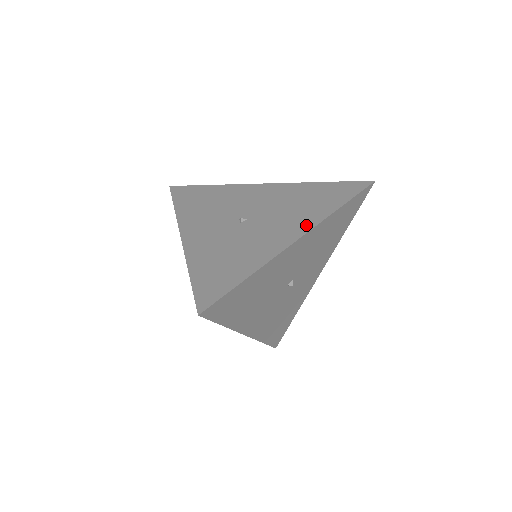
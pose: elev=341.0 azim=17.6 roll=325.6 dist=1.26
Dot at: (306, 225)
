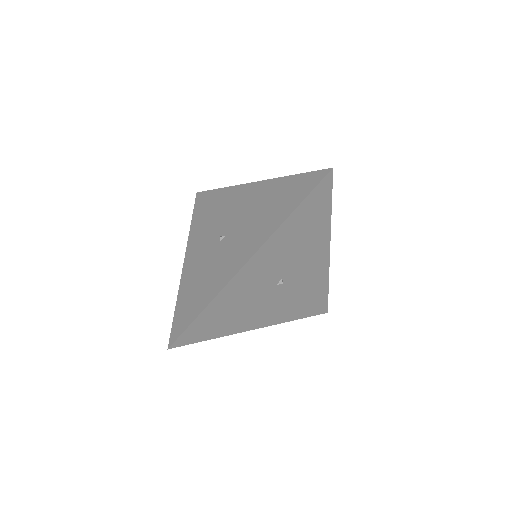
Dot at: occluded
